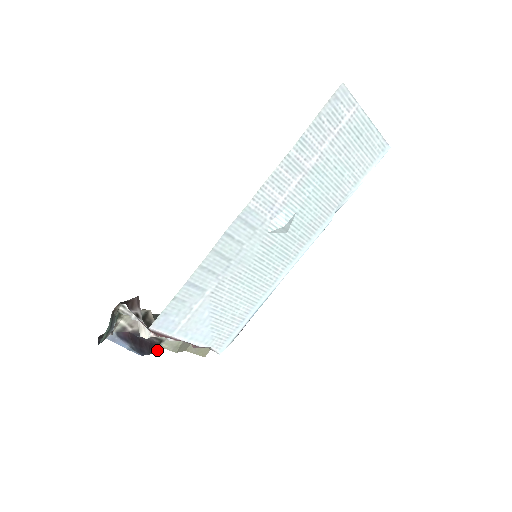
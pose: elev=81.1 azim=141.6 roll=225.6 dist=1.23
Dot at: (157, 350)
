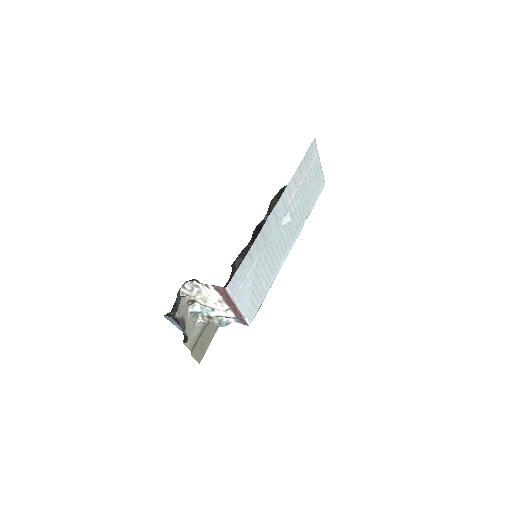
Dot at: (186, 342)
